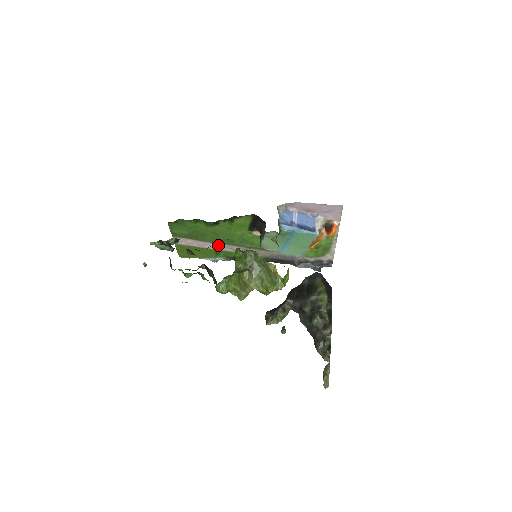
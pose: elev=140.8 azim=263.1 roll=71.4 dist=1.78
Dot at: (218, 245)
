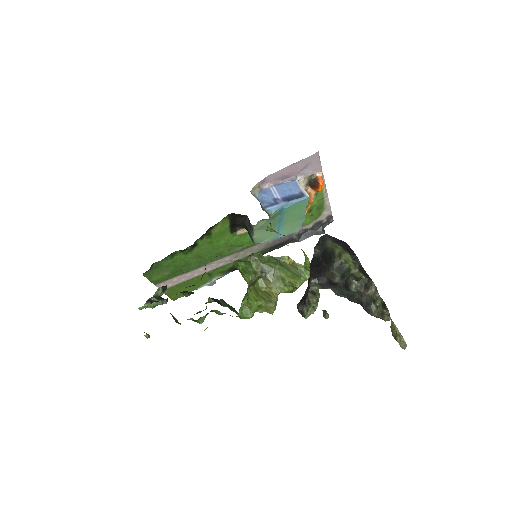
Dot at: (207, 266)
